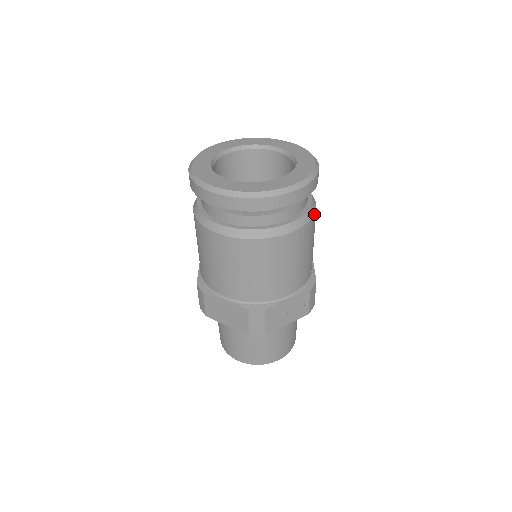
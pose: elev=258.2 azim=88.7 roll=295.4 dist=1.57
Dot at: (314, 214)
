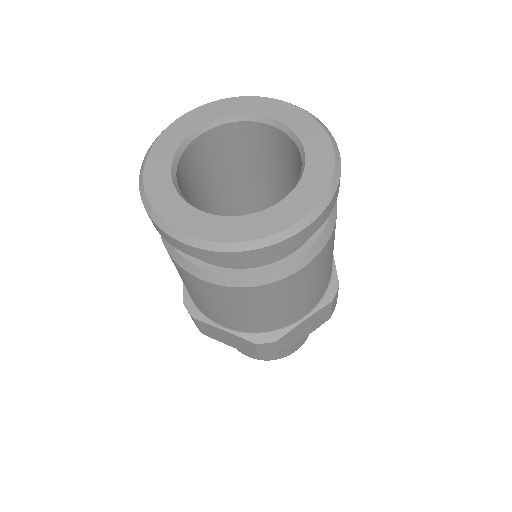
Dot at: (335, 222)
